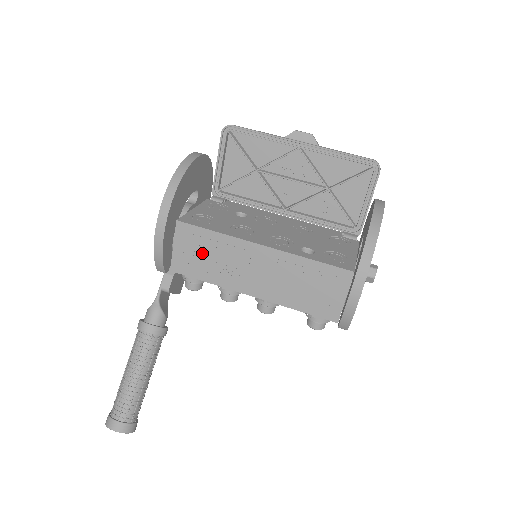
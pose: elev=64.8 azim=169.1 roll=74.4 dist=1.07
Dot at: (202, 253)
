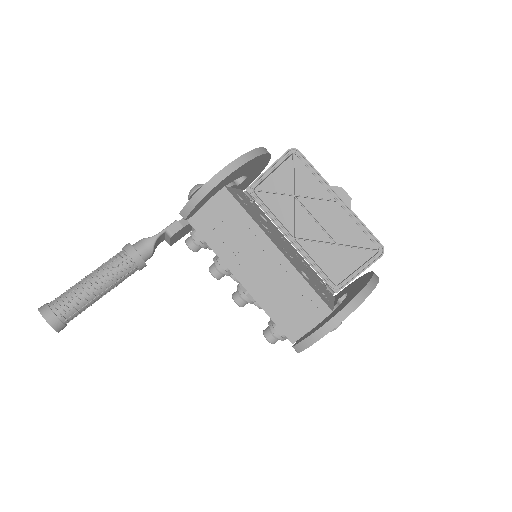
Dot at: (225, 224)
